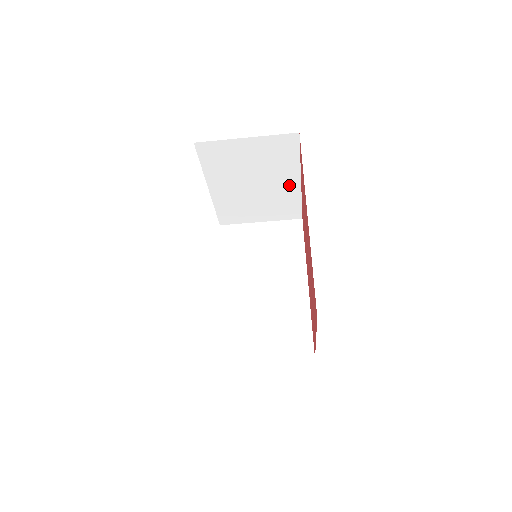
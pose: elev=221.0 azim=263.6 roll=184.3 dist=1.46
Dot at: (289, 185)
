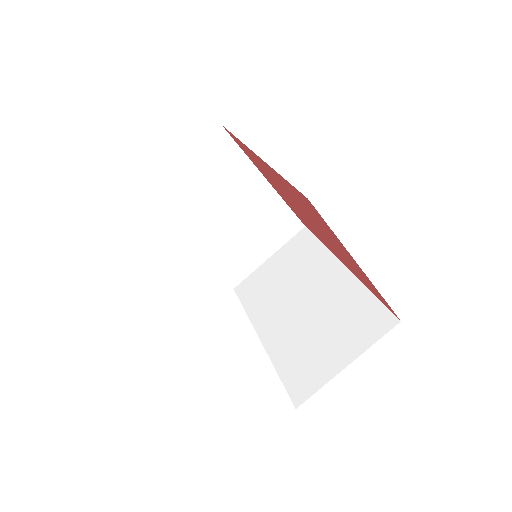
Dot at: (260, 193)
